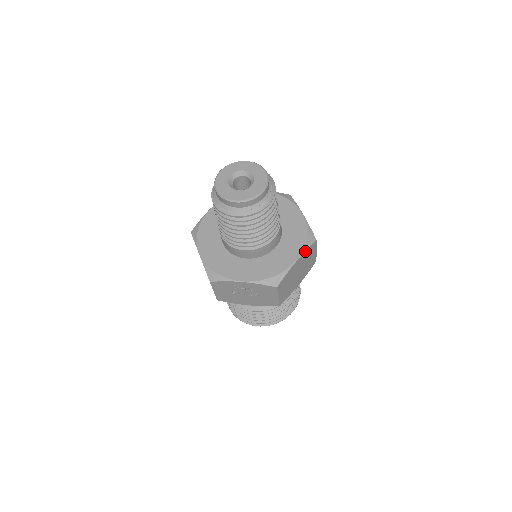
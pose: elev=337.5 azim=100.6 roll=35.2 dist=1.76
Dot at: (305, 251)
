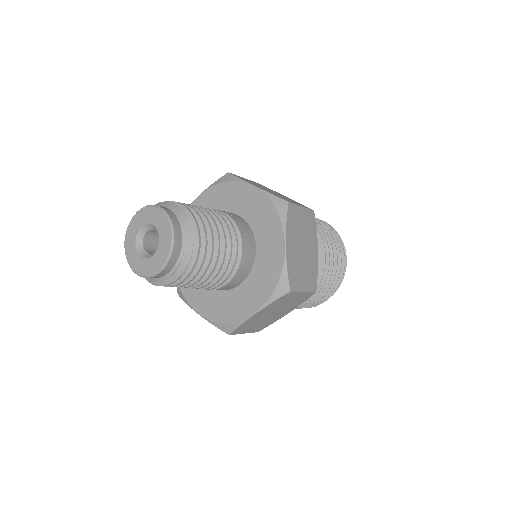
Dot at: (268, 304)
